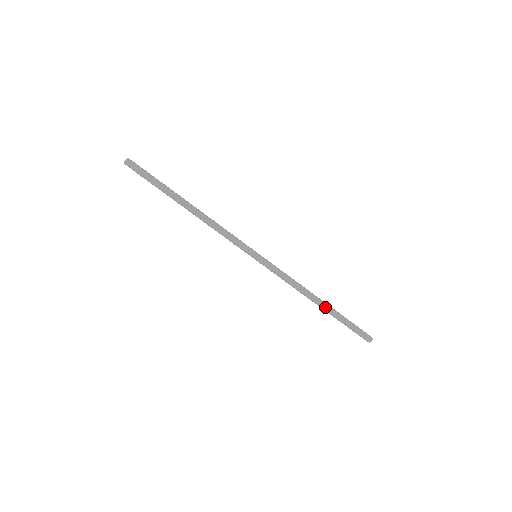
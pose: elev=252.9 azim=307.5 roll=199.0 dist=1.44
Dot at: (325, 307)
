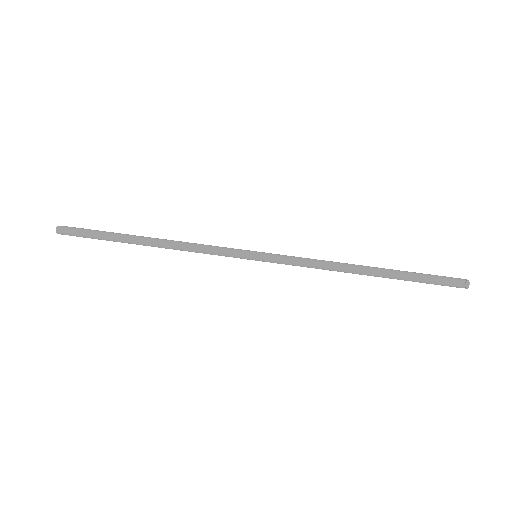
Dot at: (378, 274)
